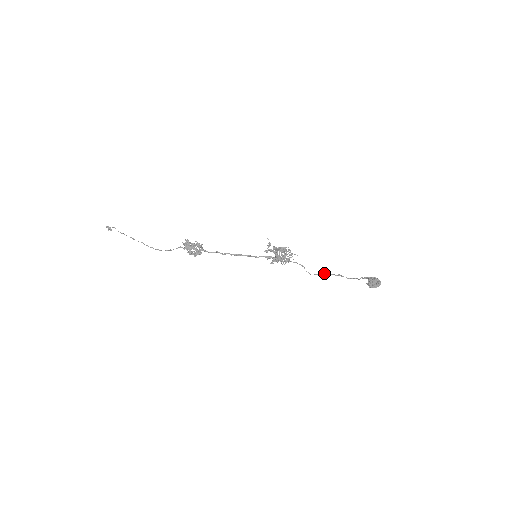
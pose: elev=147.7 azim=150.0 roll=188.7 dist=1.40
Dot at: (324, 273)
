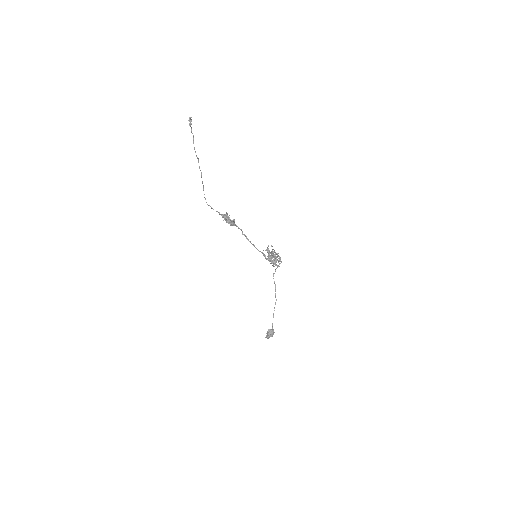
Dot at: (275, 288)
